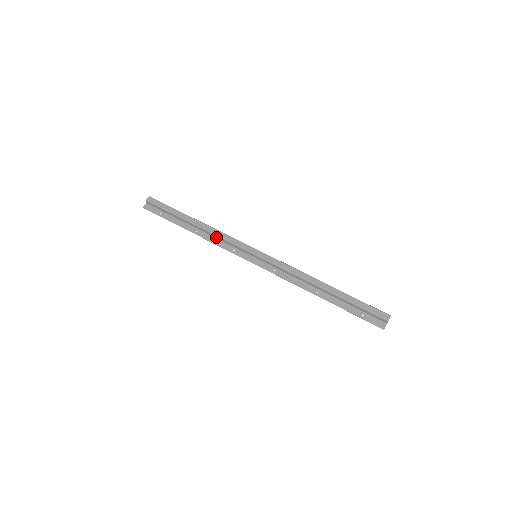
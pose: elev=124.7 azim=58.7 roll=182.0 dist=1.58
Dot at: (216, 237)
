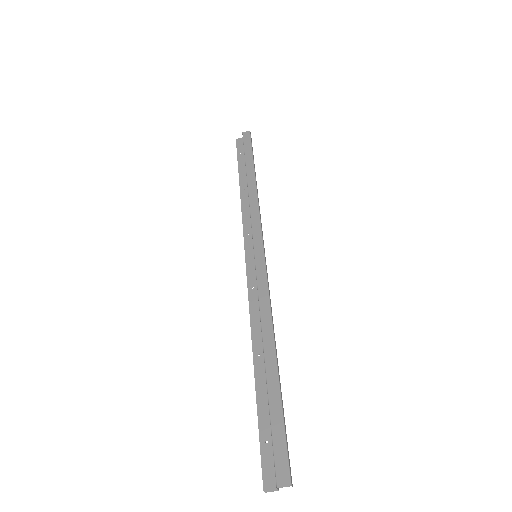
Dot at: (250, 207)
